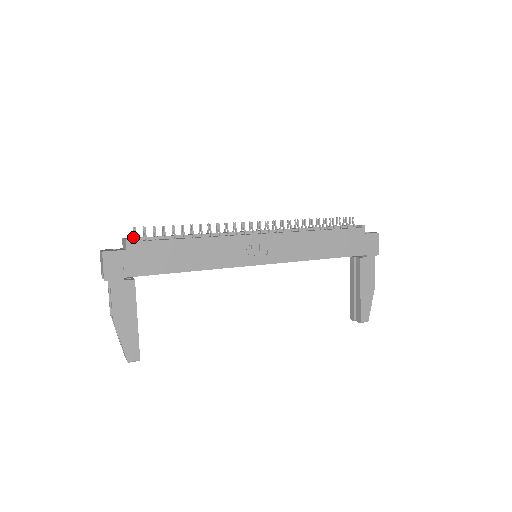
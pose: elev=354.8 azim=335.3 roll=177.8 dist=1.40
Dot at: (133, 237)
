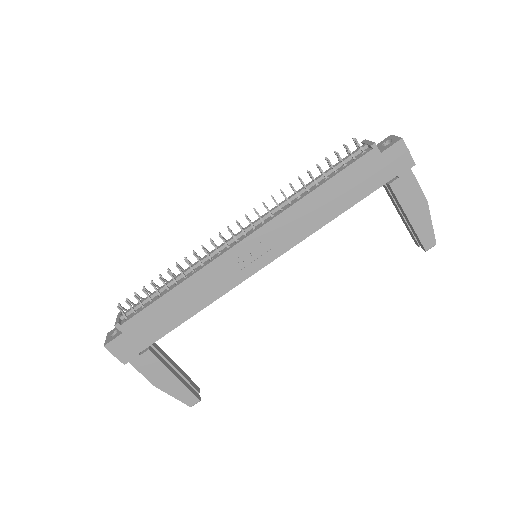
Dot at: occluded
